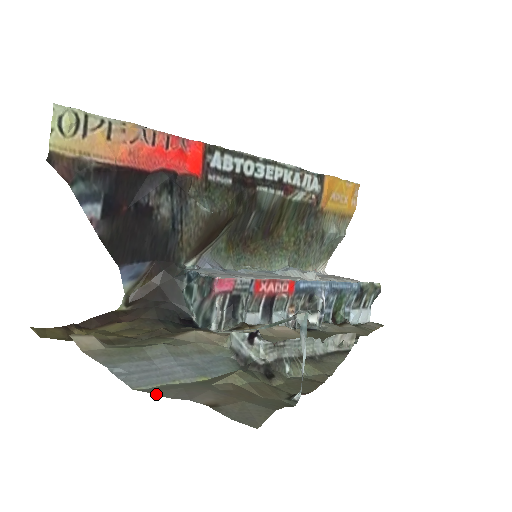
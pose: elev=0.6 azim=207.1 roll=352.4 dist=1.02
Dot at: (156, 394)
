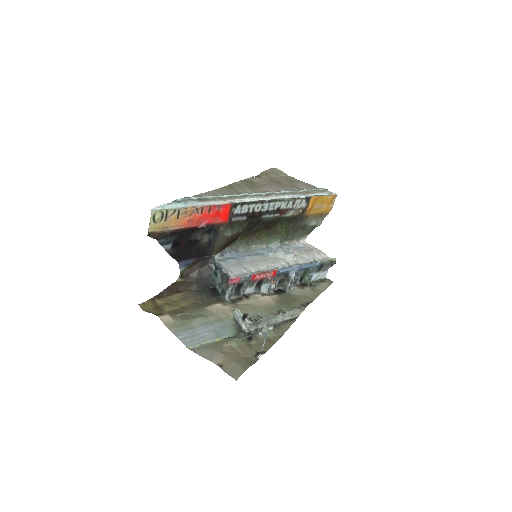
Dot at: occluded
